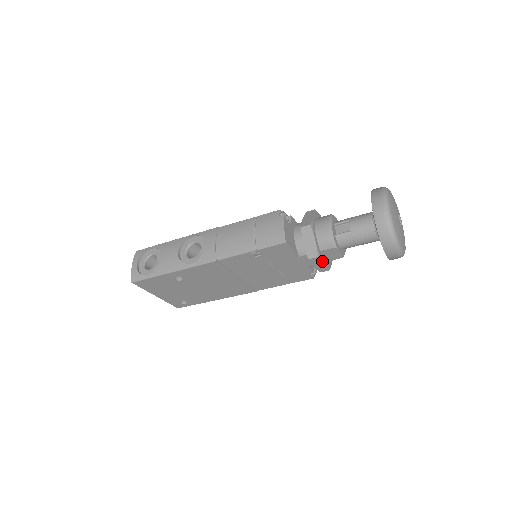
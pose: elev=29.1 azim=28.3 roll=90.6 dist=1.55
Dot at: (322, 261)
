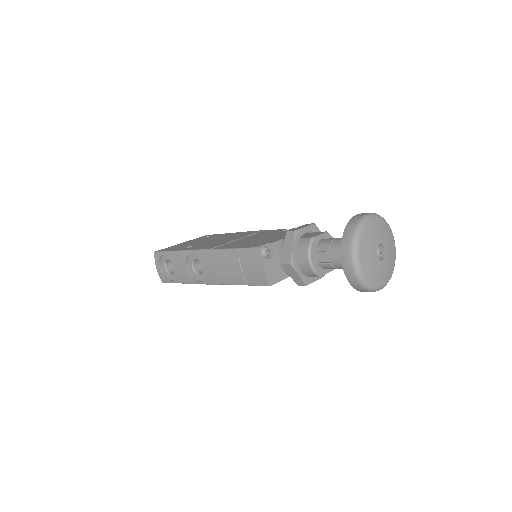
Dot at: (312, 282)
